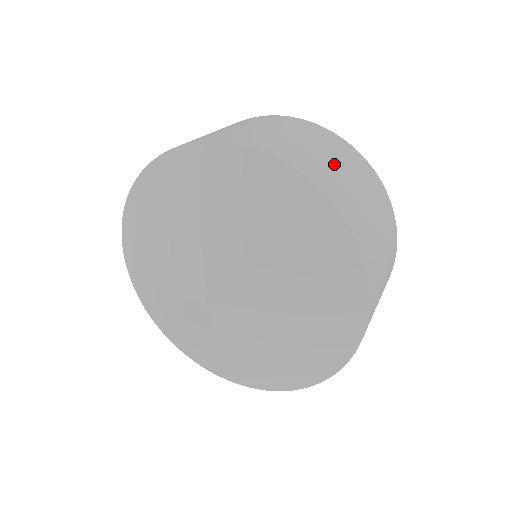
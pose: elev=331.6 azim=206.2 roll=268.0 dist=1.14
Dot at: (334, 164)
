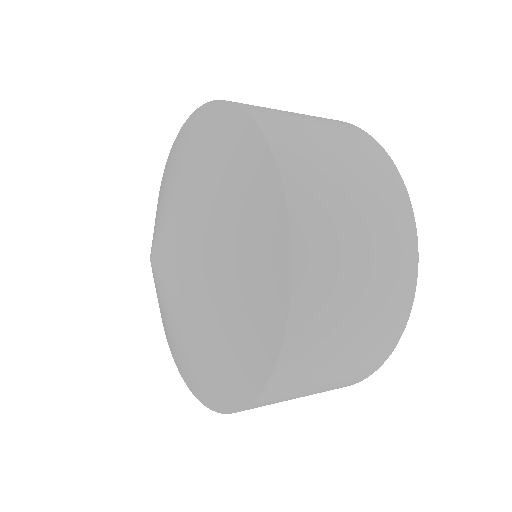
Dot at: (291, 113)
